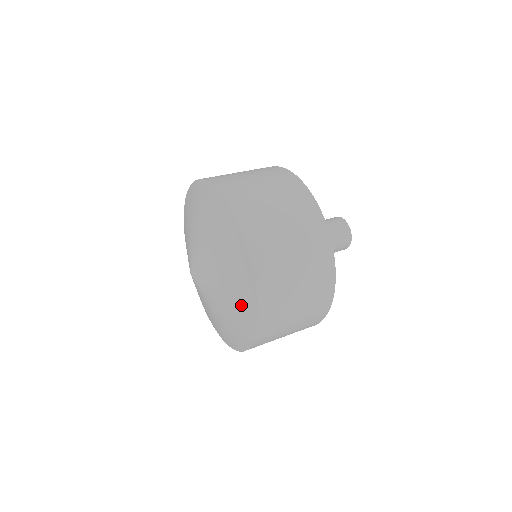
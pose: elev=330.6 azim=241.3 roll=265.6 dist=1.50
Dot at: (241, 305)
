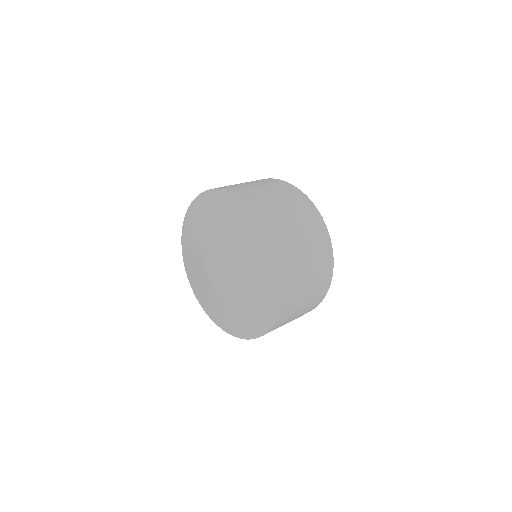
Dot at: (262, 259)
